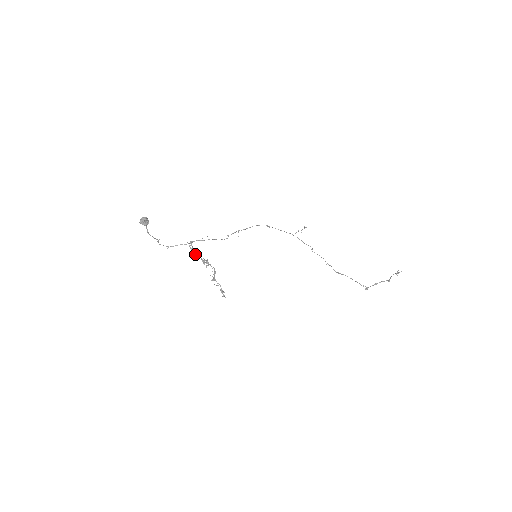
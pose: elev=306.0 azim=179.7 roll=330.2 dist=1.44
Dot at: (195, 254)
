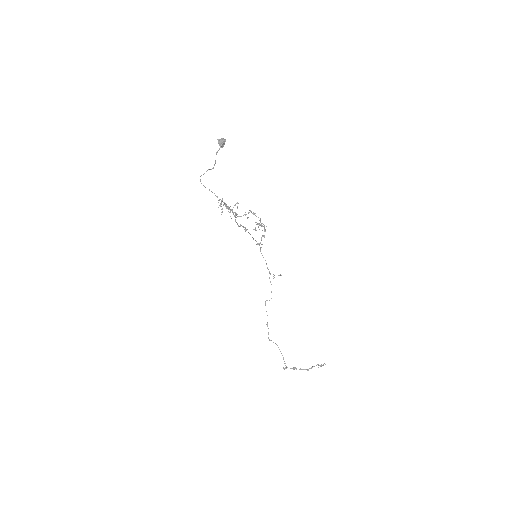
Dot at: (227, 207)
